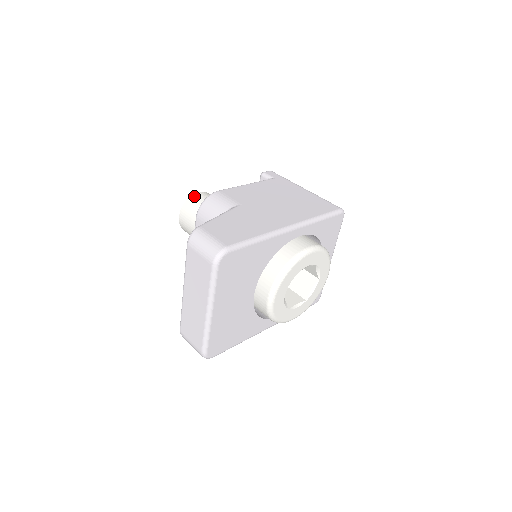
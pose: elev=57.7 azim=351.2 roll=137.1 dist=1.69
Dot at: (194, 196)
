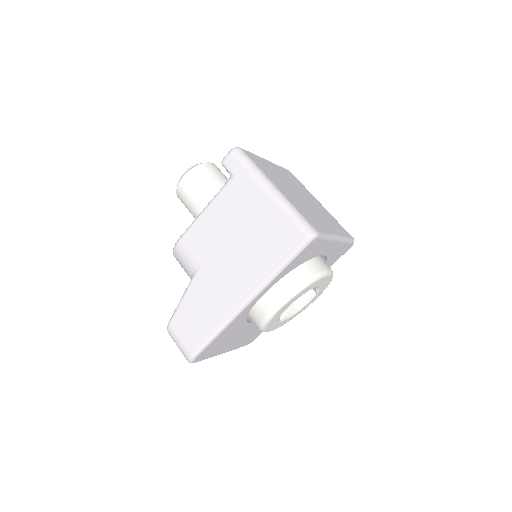
Dot at: (179, 187)
